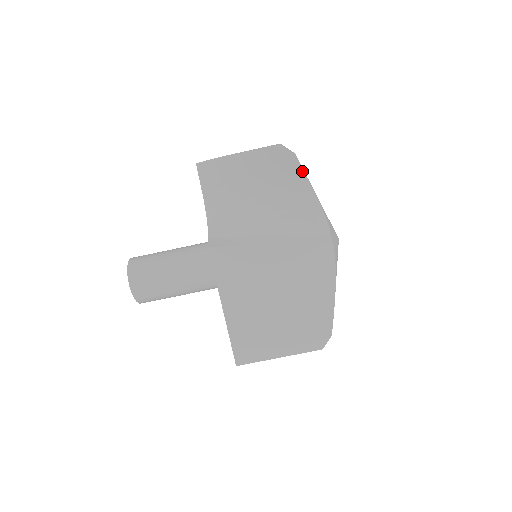
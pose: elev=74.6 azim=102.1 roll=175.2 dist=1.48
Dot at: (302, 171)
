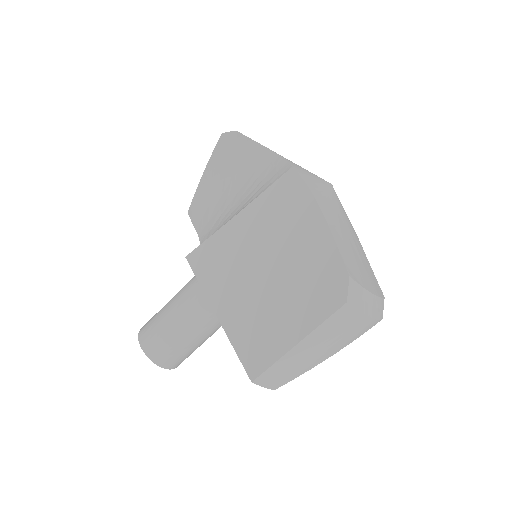
Dot at: (247, 139)
